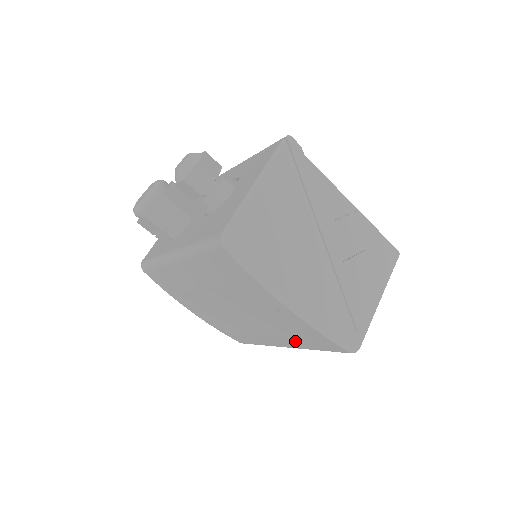
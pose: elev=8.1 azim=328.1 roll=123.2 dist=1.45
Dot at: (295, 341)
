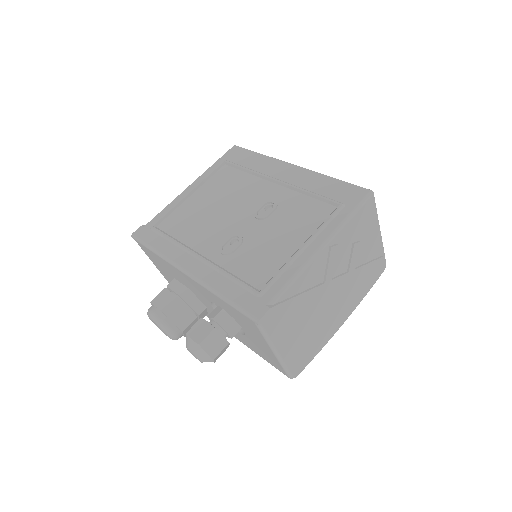
Dot at: occluded
